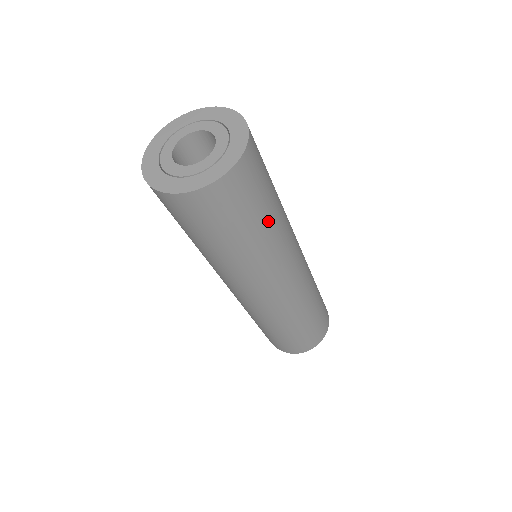
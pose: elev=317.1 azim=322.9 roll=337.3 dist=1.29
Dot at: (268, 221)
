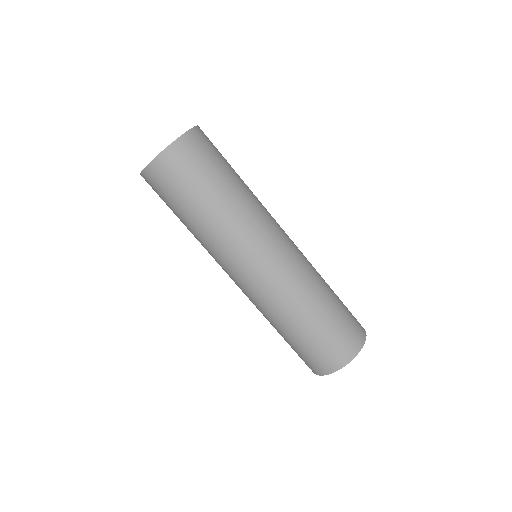
Dot at: (231, 183)
